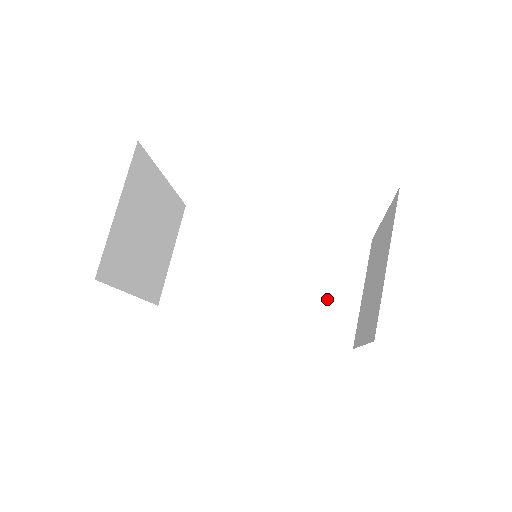
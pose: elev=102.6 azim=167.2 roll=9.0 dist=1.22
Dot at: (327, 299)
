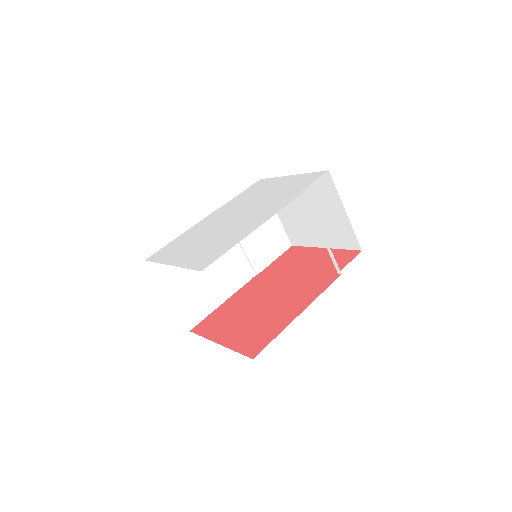
Dot at: (265, 234)
